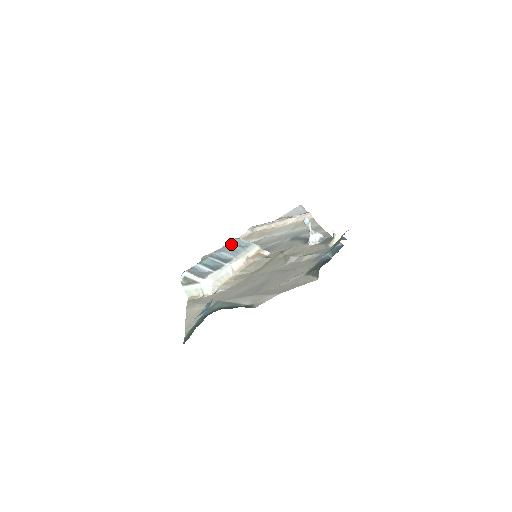
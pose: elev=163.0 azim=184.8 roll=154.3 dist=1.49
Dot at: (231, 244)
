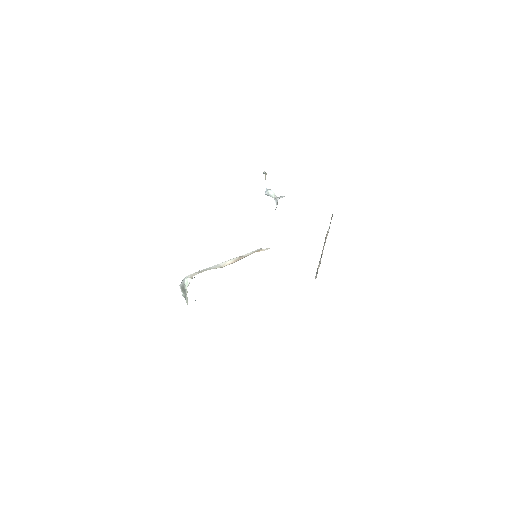
Dot at: occluded
